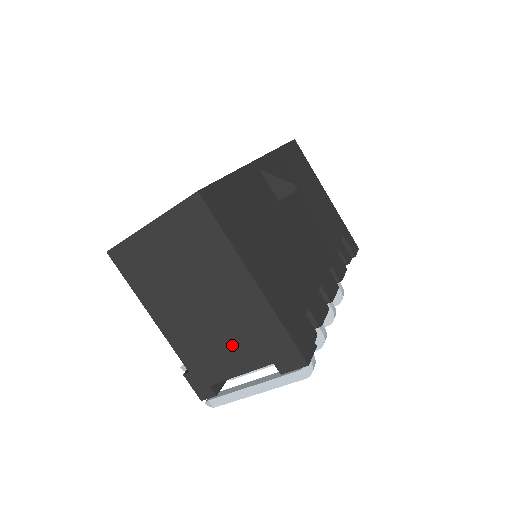
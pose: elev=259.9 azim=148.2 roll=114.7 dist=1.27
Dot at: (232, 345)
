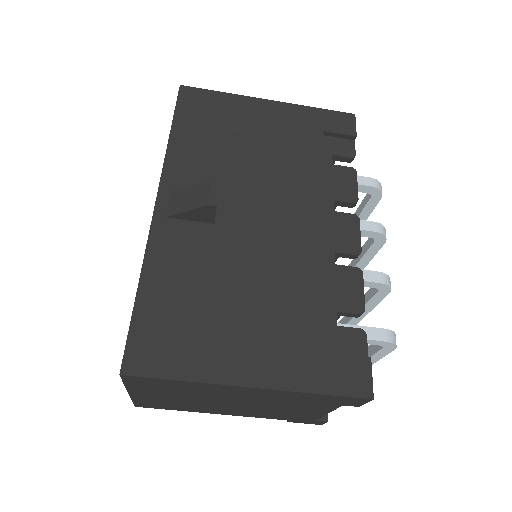
Dot at: (295, 408)
